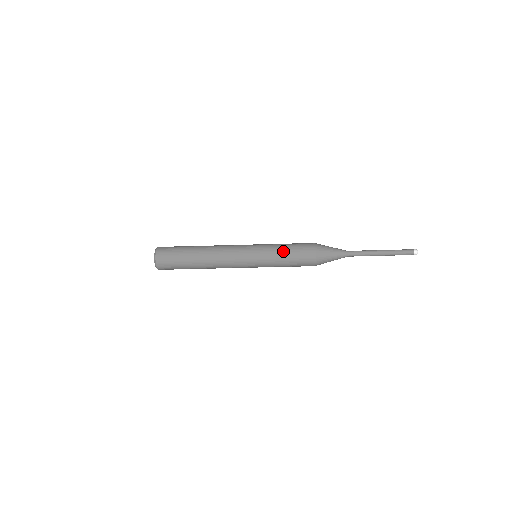
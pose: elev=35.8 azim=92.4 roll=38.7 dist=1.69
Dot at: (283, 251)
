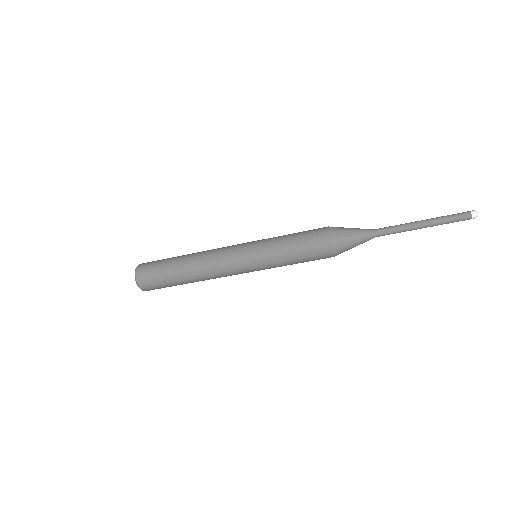
Dot at: (288, 254)
